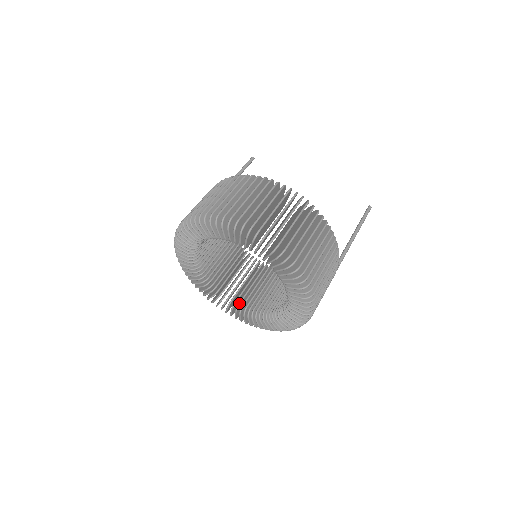
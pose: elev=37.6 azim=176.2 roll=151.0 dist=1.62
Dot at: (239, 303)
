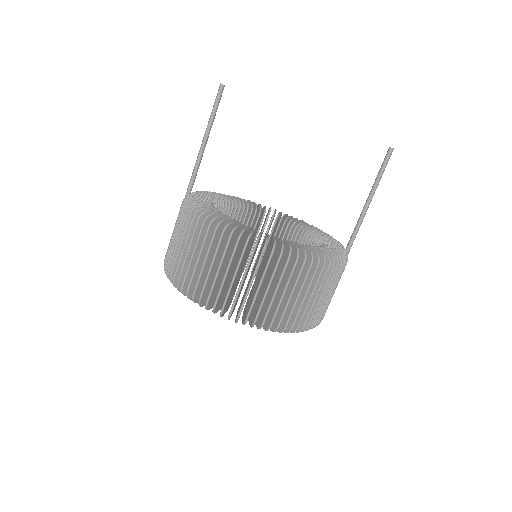
Dot at: occluded
